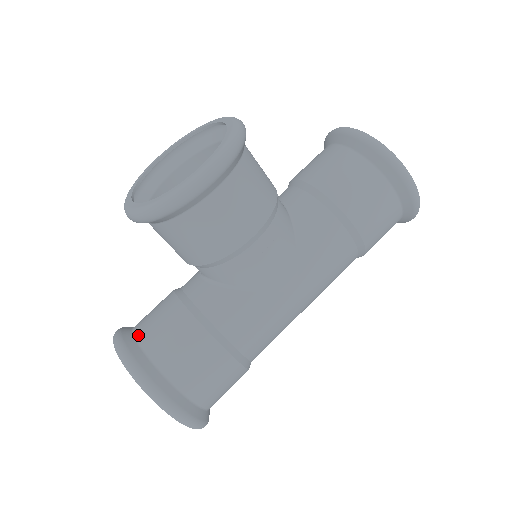
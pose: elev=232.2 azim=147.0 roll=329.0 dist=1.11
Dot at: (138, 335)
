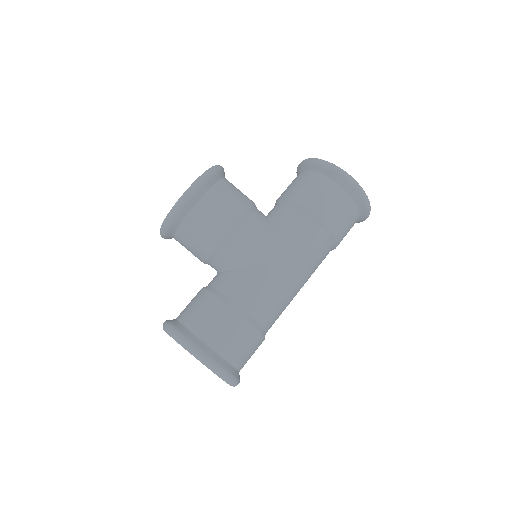
Dot at: (177, 317)
